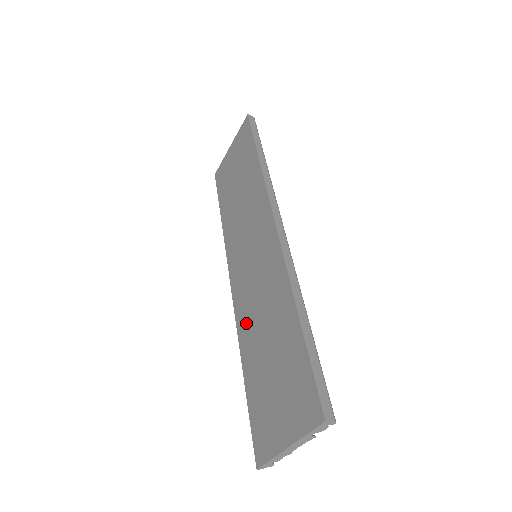
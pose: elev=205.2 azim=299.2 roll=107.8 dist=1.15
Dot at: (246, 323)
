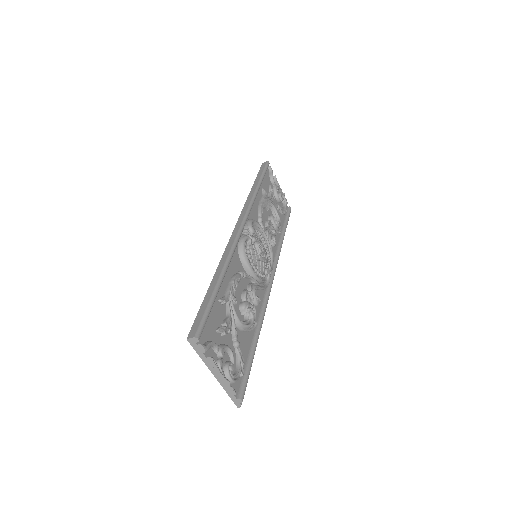
Dot at: occluded
